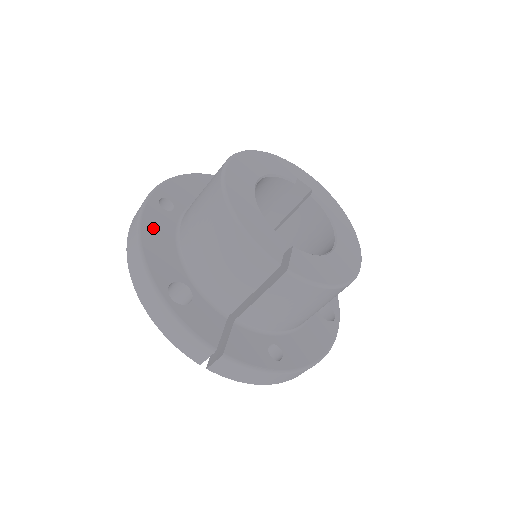
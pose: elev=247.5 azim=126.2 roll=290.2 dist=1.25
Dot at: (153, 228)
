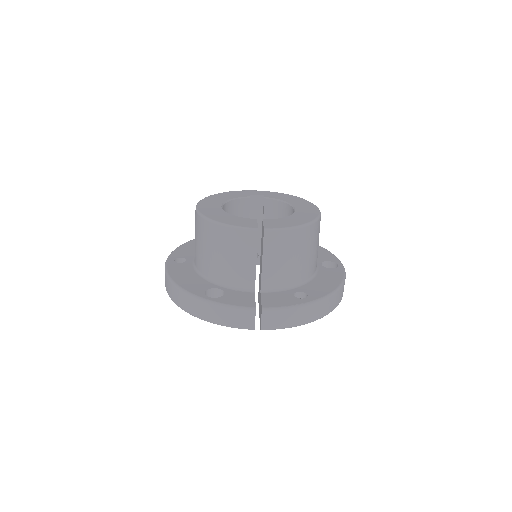
Dot at: (178, 273)
